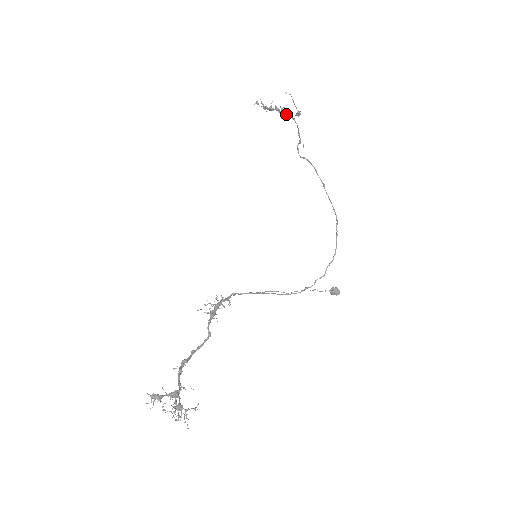
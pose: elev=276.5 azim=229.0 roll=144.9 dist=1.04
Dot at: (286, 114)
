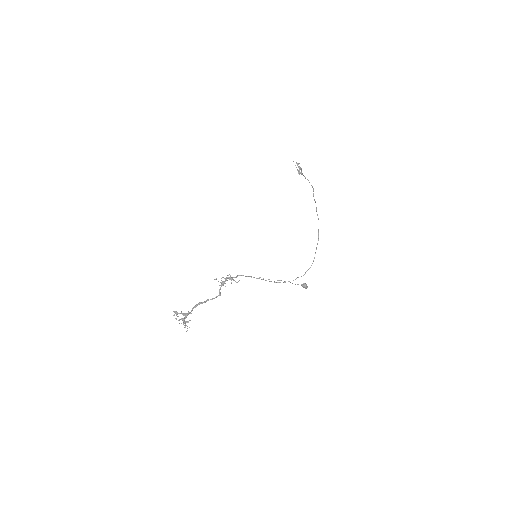
Dot at: occluded
